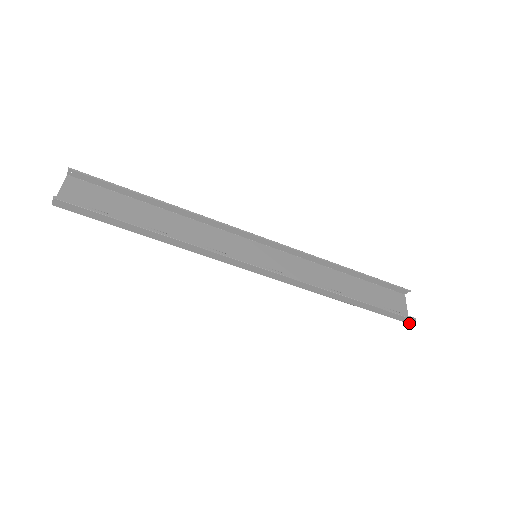
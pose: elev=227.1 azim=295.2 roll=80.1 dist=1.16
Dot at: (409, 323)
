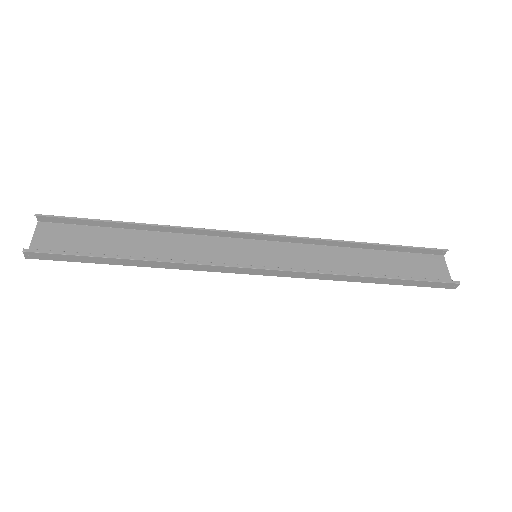
Dot at: (453, 288)
